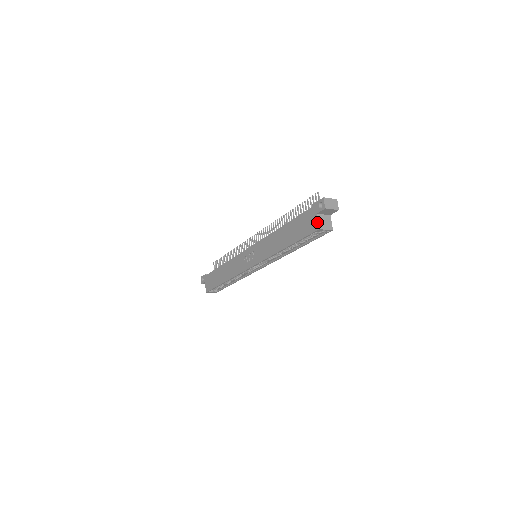
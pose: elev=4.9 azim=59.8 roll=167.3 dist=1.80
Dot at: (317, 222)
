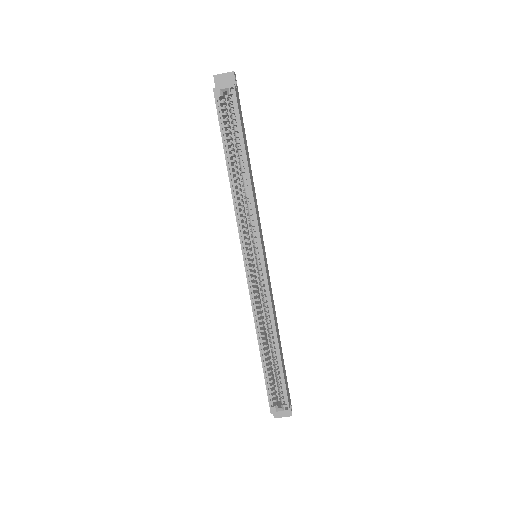
Dot at: occluded
